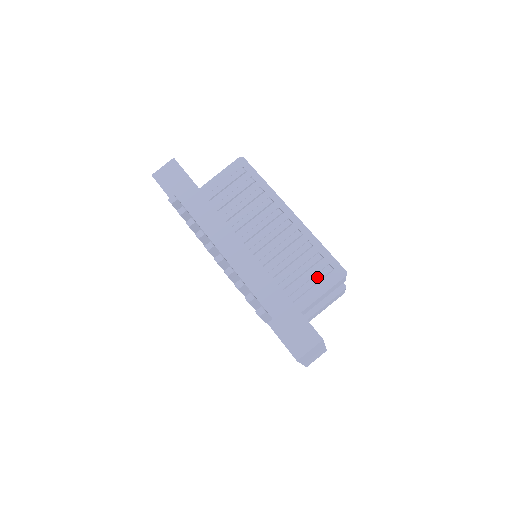
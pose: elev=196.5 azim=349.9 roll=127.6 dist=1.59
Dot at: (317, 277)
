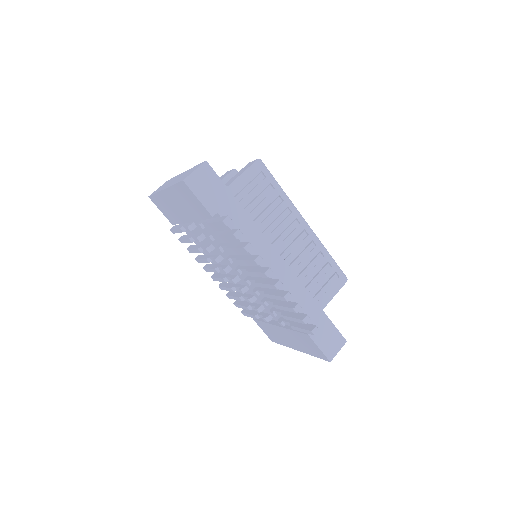
Dot at: (329, 284)
